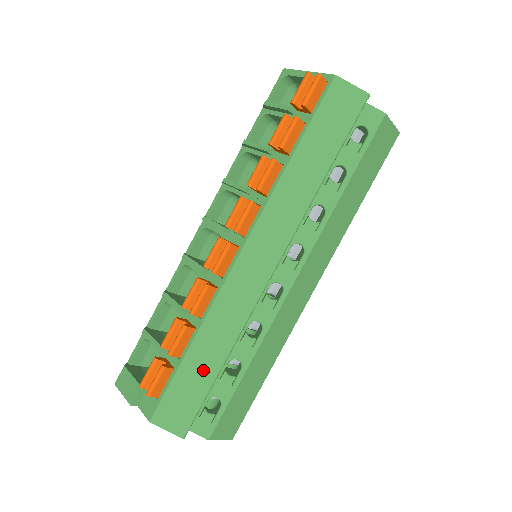
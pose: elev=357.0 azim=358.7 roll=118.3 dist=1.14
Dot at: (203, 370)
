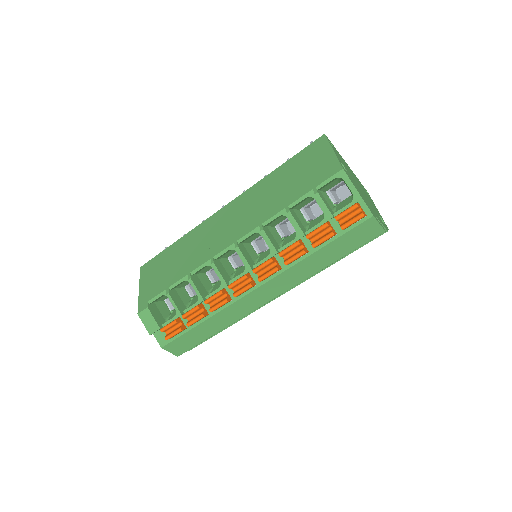
Dot at: (204, 333)
